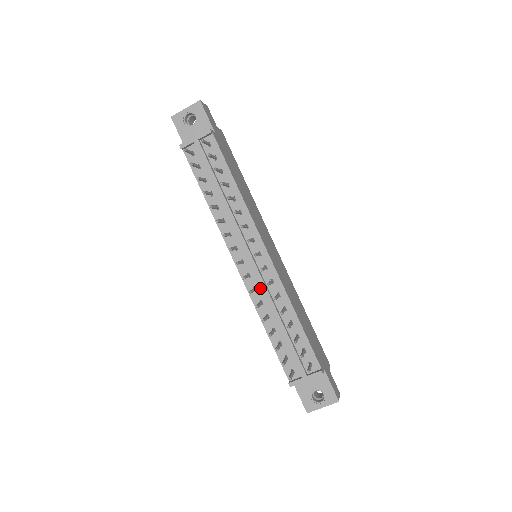
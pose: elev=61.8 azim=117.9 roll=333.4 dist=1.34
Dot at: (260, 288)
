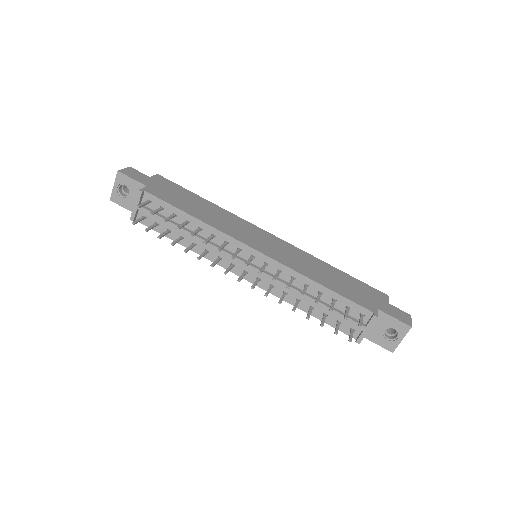
Dot at: (275, 283)
